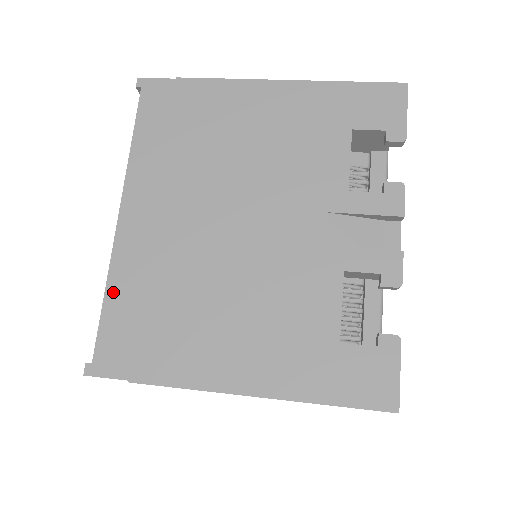
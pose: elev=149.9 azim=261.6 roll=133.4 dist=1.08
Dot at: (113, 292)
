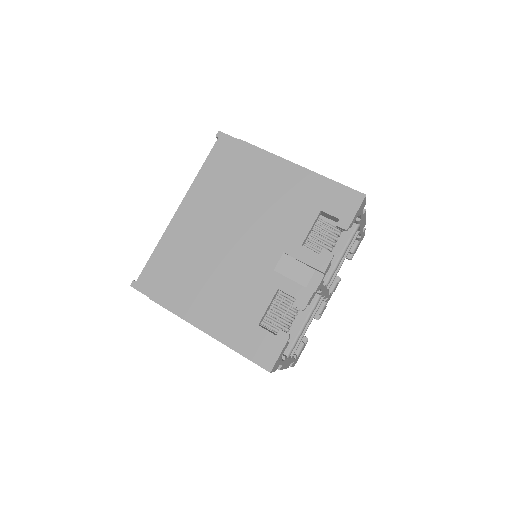
Dot at: (159, 249)
